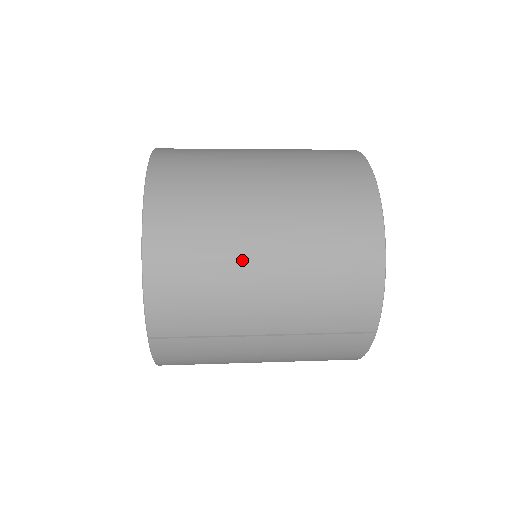
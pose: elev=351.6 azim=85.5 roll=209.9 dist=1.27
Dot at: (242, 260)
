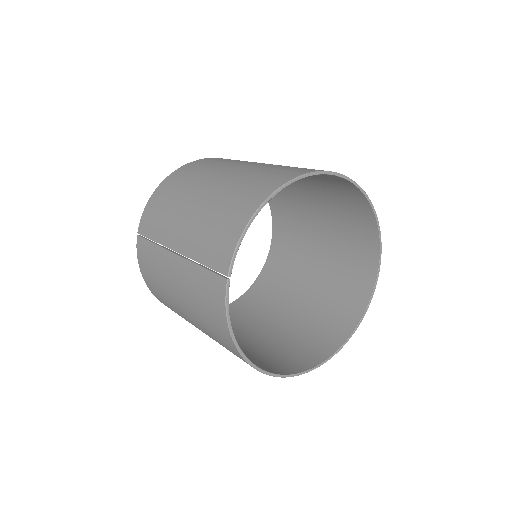
Dot at: (193, 190)
